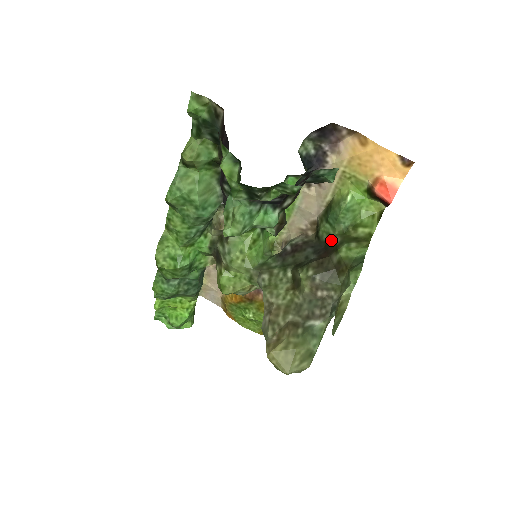
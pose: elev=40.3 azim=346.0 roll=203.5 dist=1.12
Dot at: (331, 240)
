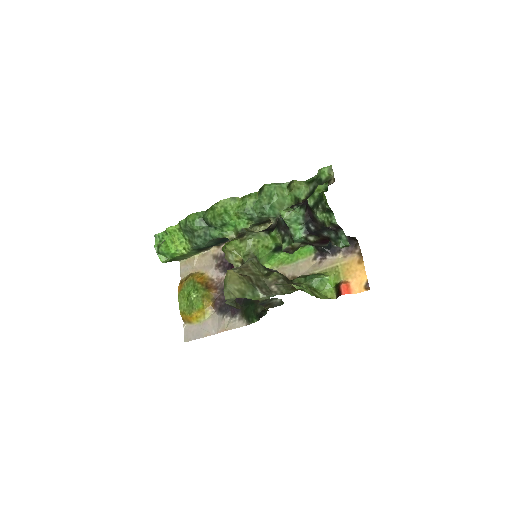
Dot at: occluded
